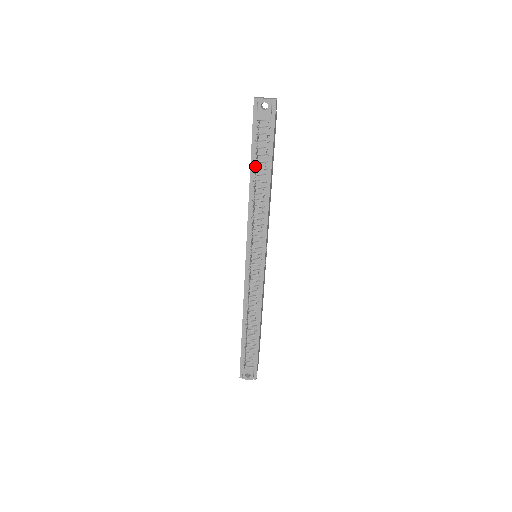
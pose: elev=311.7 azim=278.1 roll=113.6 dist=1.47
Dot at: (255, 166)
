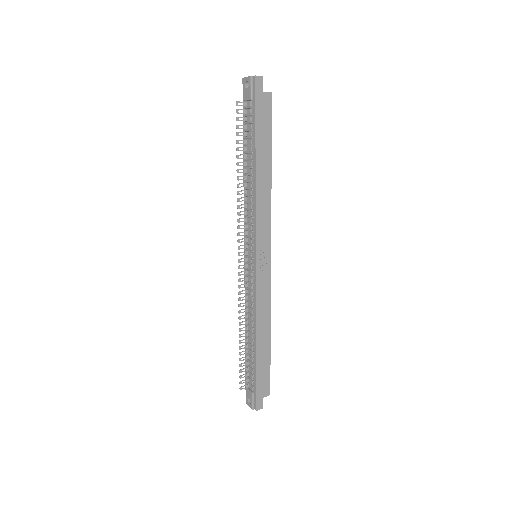
Dot at: (236, 148)
